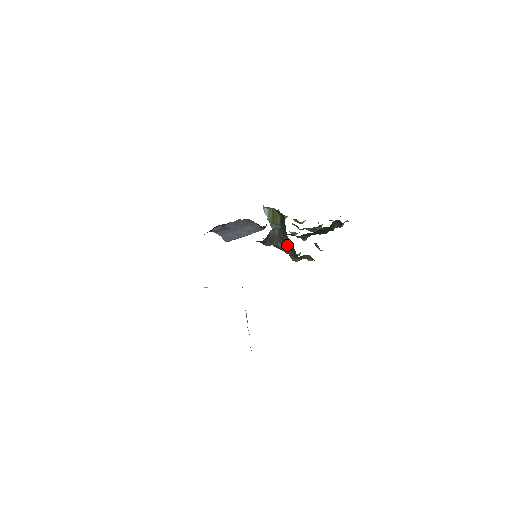
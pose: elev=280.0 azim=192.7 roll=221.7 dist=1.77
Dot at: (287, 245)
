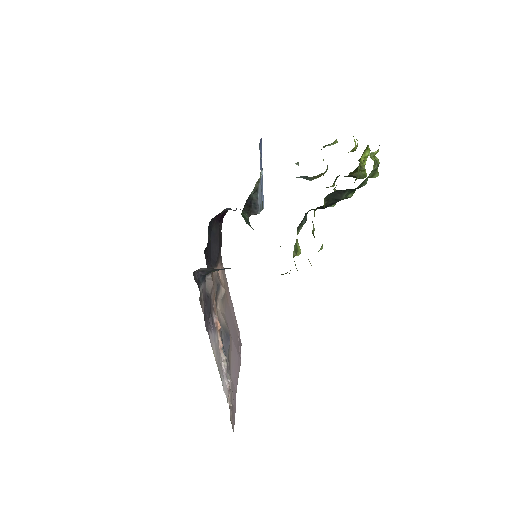
Dot at: occluded
